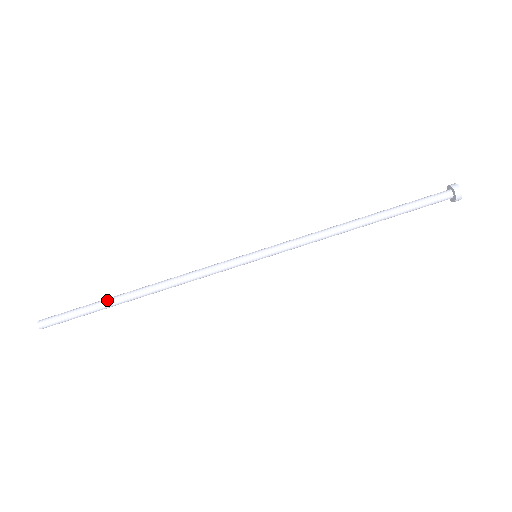
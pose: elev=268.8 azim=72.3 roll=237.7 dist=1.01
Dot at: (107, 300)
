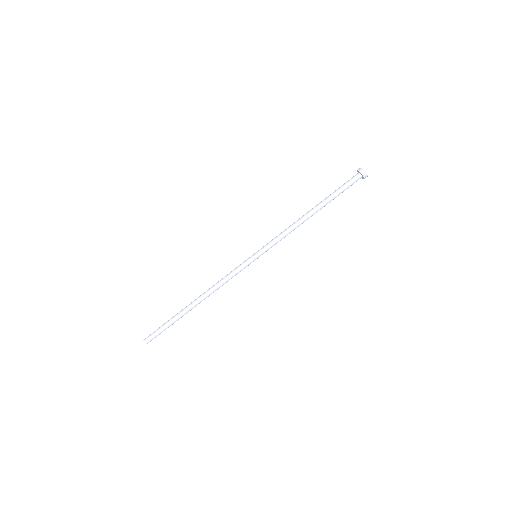
Dot at: (179, 315)
